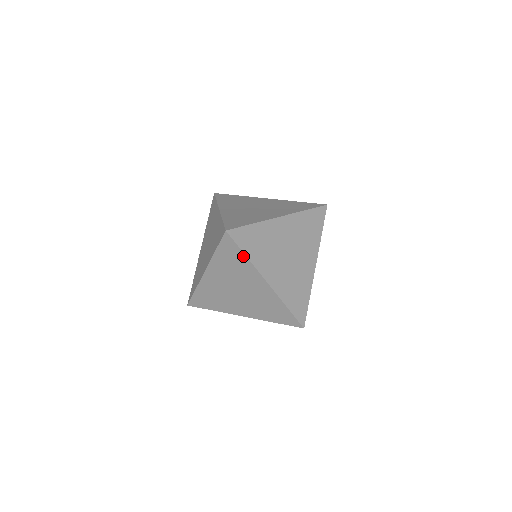
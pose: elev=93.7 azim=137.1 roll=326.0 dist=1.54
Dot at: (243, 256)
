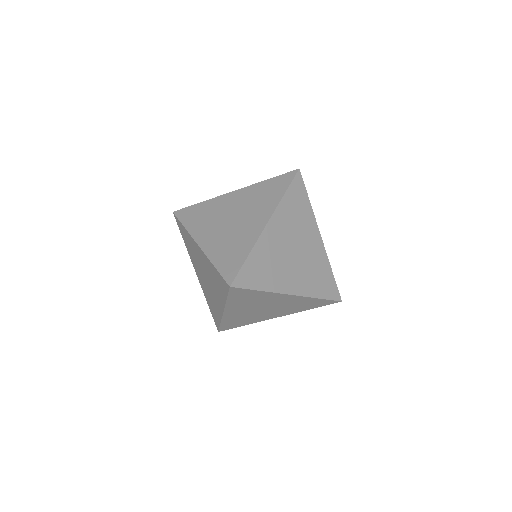
Dot at: (258, 292)
